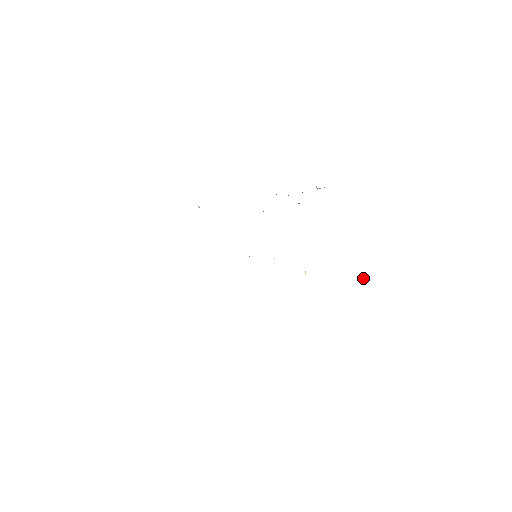
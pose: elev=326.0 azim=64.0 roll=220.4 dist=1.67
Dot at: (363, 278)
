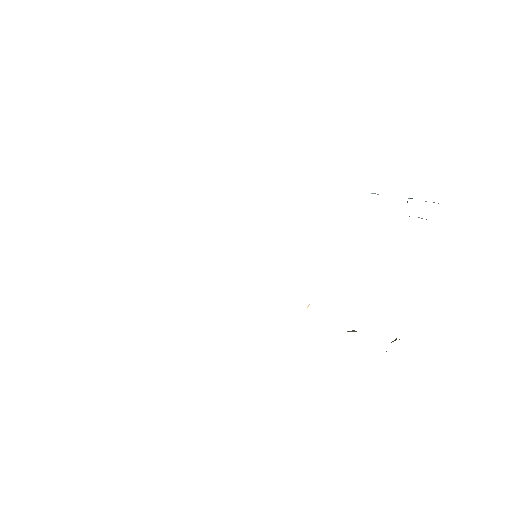
Dot at: occluded
